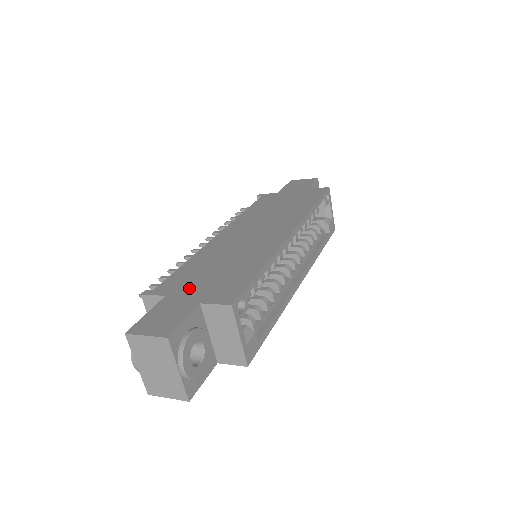
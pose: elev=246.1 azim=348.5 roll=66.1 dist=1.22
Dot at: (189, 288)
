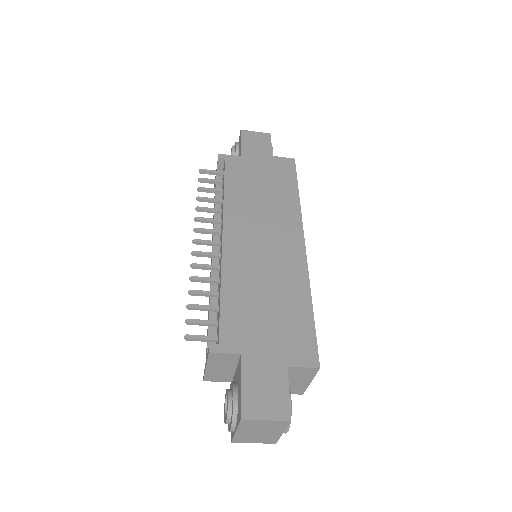
Dot at: (259, 341)
